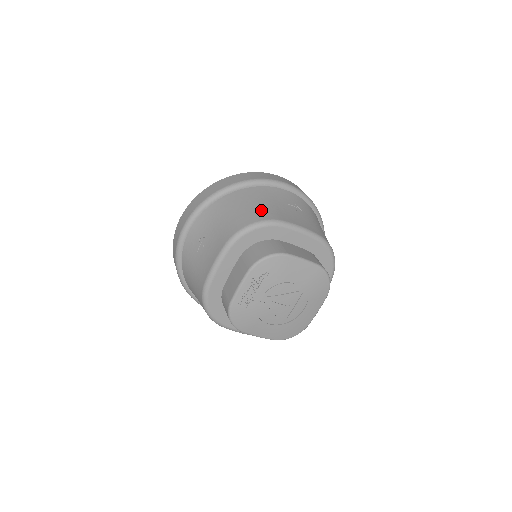
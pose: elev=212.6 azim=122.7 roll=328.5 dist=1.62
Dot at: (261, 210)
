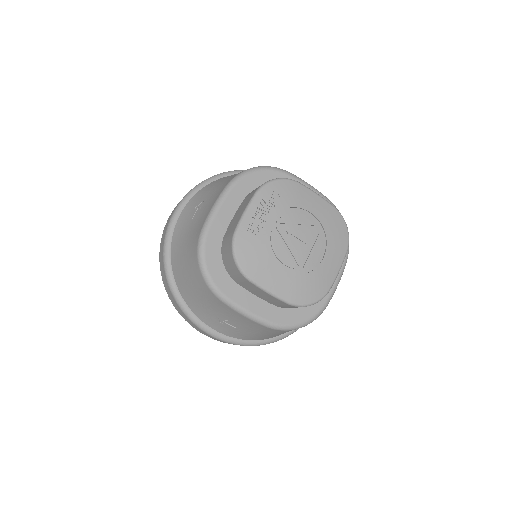
Dot at: occluded
